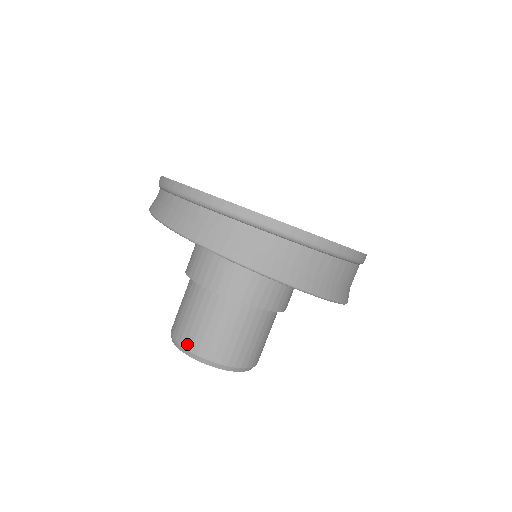
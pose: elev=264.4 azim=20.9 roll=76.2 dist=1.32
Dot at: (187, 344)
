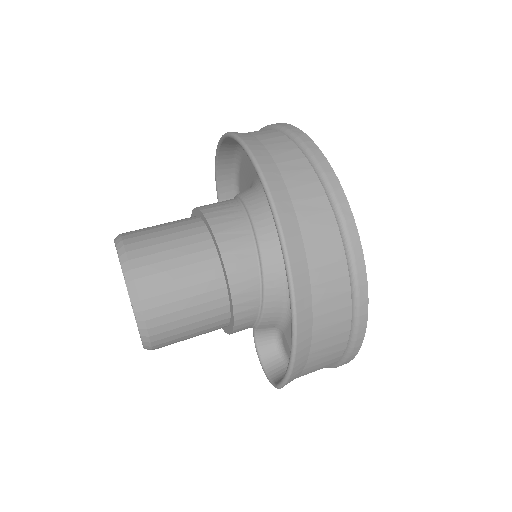
Dot at: occluded
